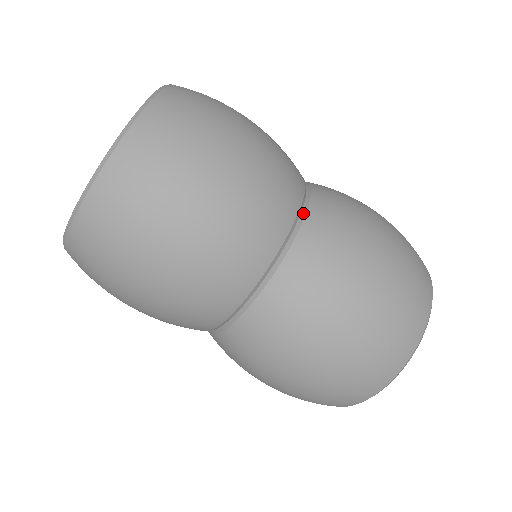
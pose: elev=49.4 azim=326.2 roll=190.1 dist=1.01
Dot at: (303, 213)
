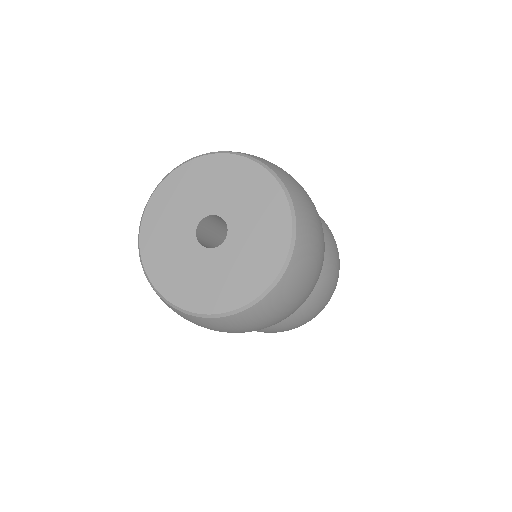
Dot at: occluded
